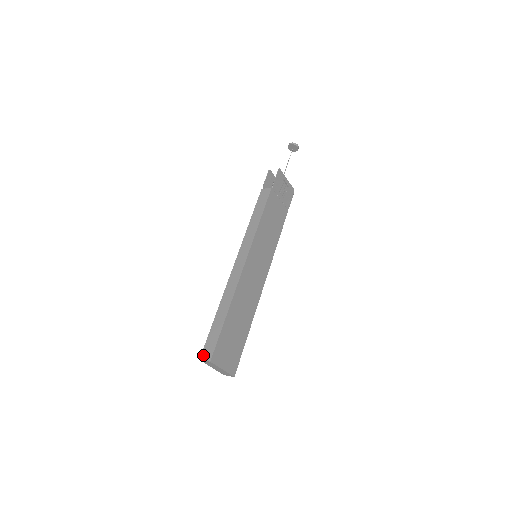
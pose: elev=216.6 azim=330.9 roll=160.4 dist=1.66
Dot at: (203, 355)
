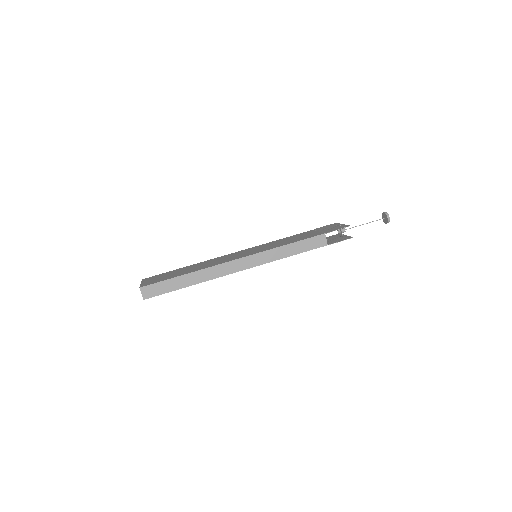
Dot at: (145, 289)
